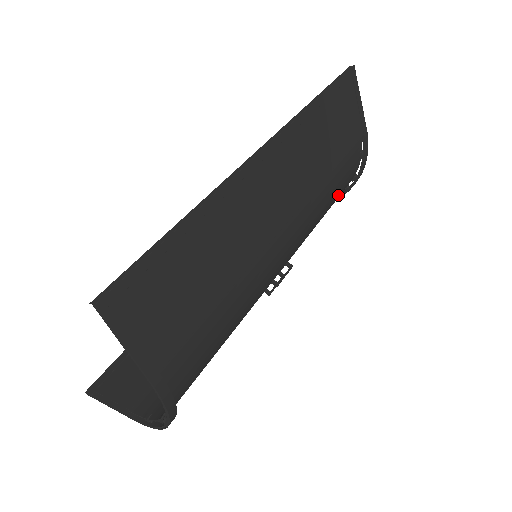
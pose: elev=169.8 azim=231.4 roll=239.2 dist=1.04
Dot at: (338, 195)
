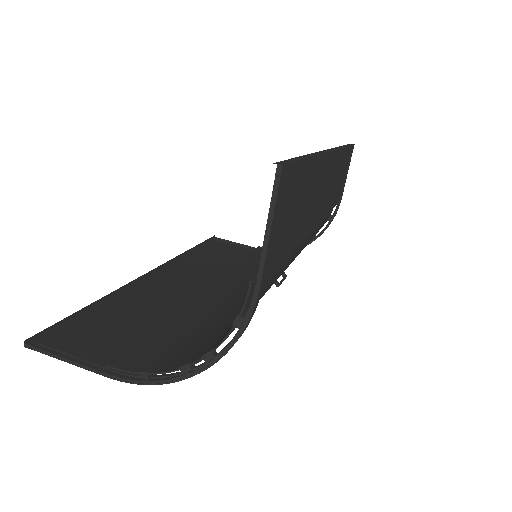
Dot at: occluded
